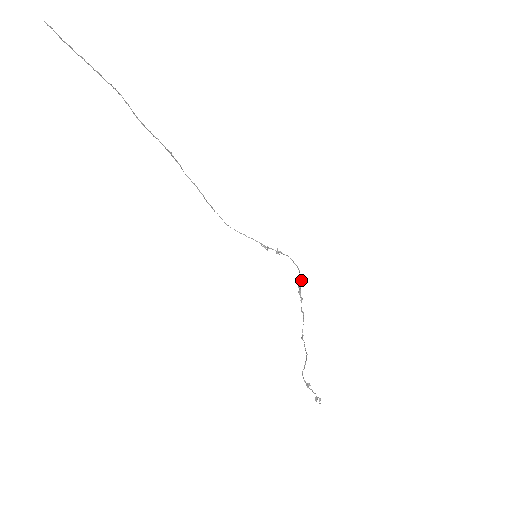
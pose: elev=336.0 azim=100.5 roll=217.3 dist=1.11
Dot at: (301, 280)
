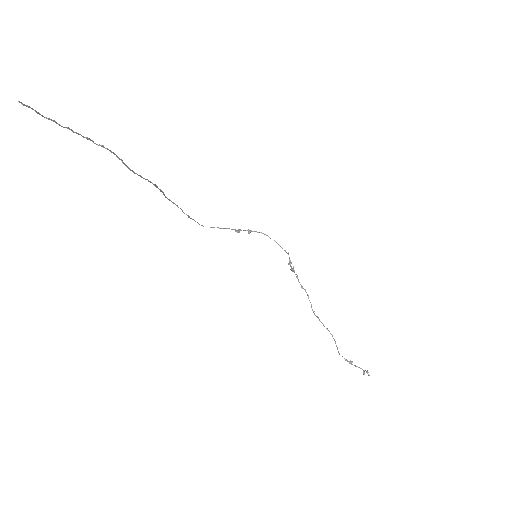
Dot at: (289, 257)
